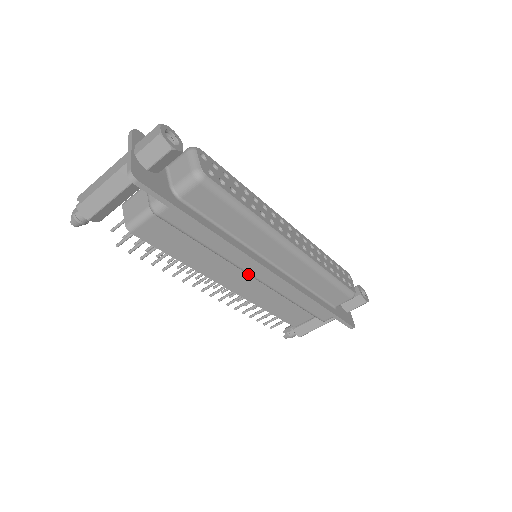
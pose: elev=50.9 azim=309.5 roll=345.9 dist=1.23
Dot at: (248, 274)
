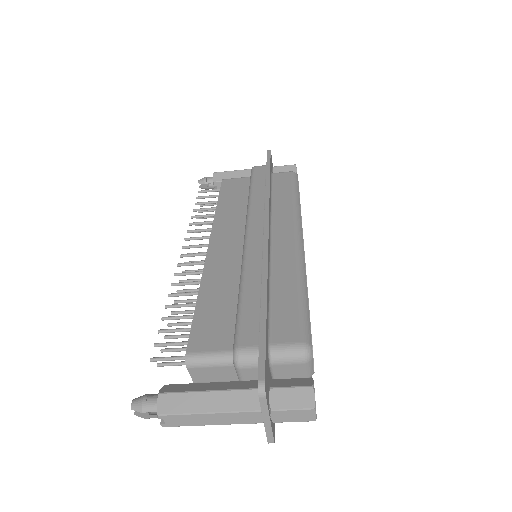
Dot at: occluded
